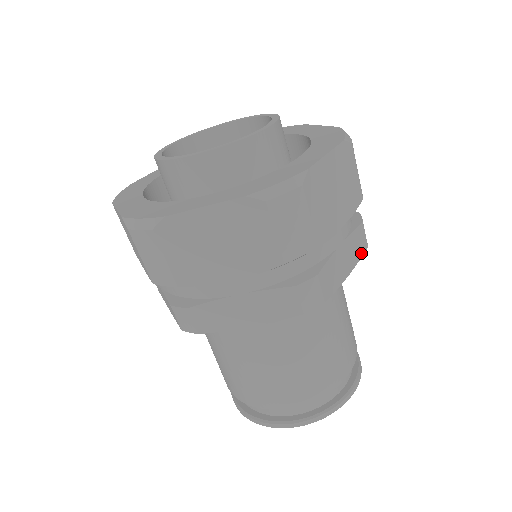
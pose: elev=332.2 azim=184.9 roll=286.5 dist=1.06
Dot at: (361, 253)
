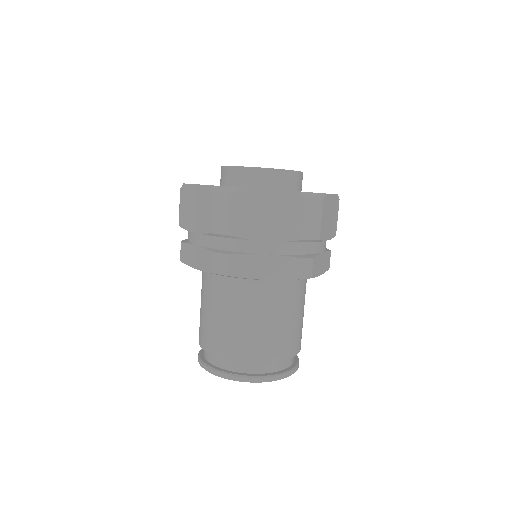
Dot at: (288, 277)
